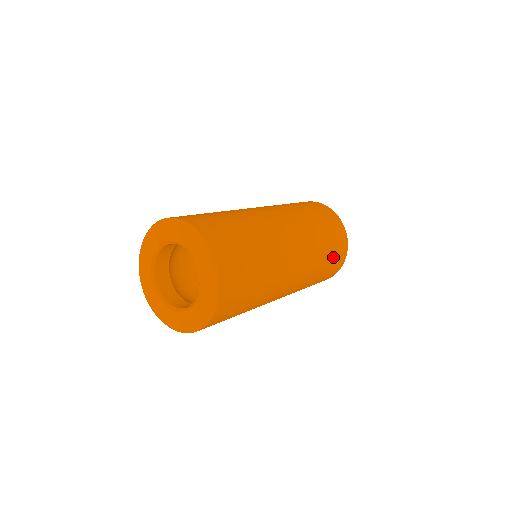
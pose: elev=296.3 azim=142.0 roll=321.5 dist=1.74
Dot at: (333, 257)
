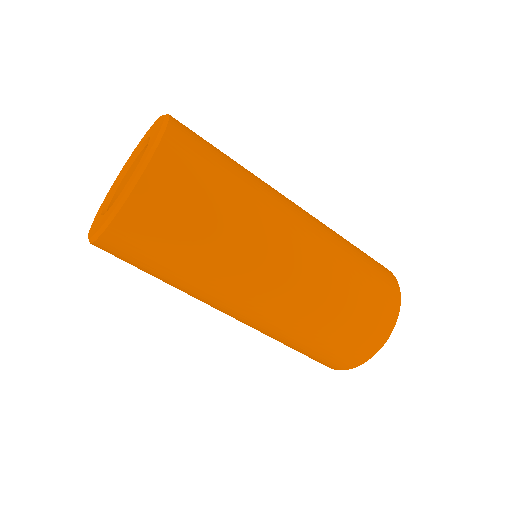
Dot at: (372, 287)
